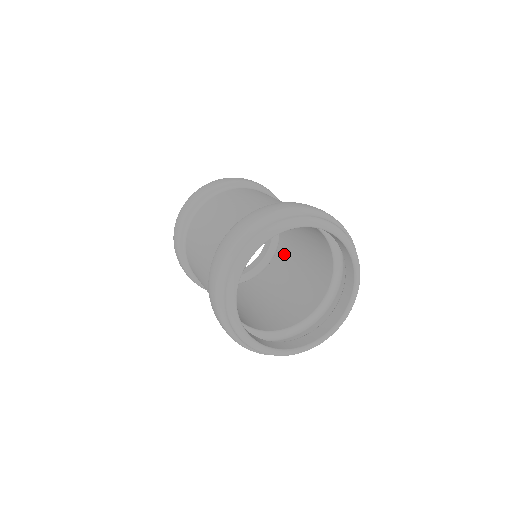
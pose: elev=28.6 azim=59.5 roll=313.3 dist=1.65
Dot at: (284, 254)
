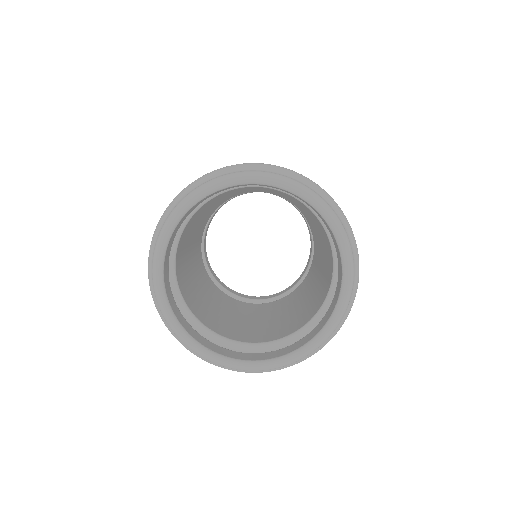
Dot at: (316, 247)
